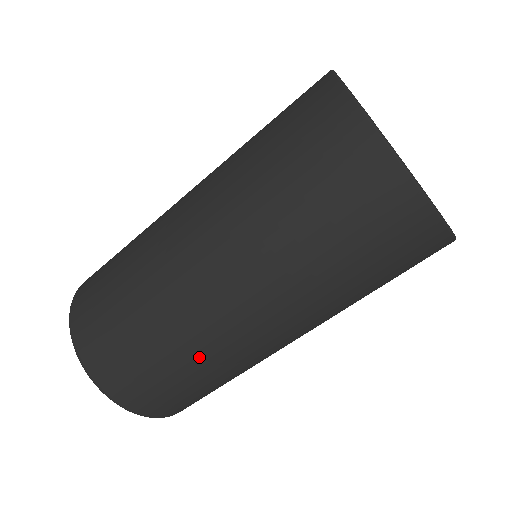
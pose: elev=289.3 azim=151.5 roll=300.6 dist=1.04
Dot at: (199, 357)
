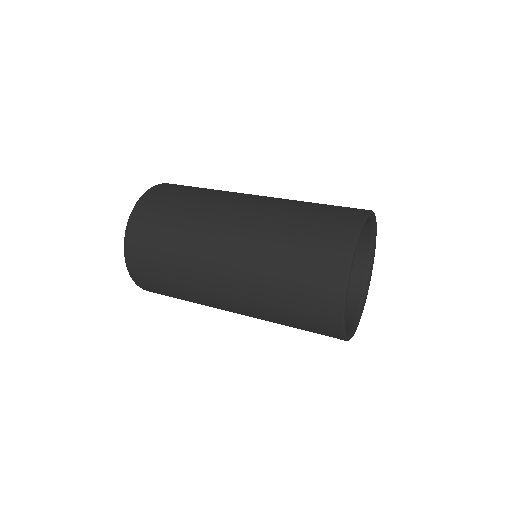
Dot at: (185, 244)
